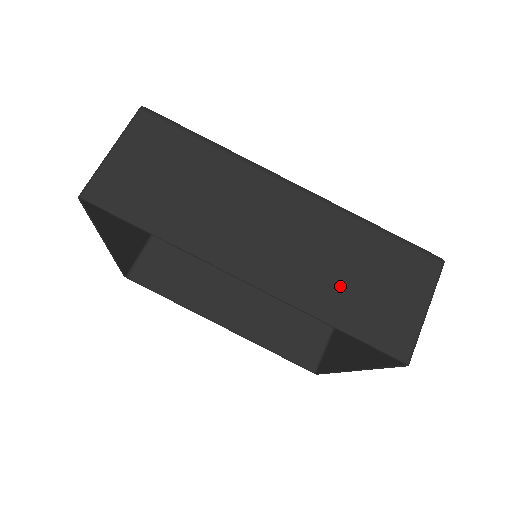
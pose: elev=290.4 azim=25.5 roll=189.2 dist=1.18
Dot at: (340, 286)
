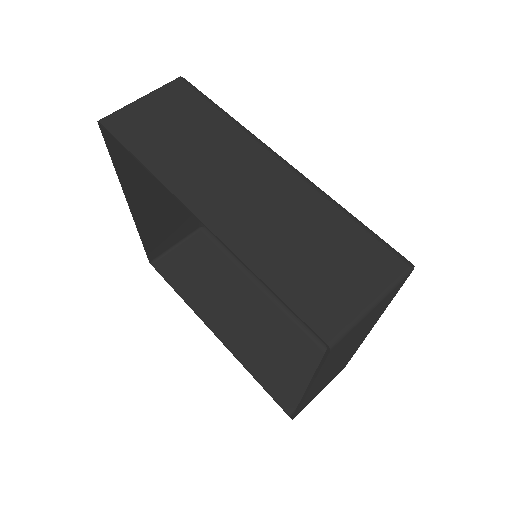
Dot at: (288, 251)
